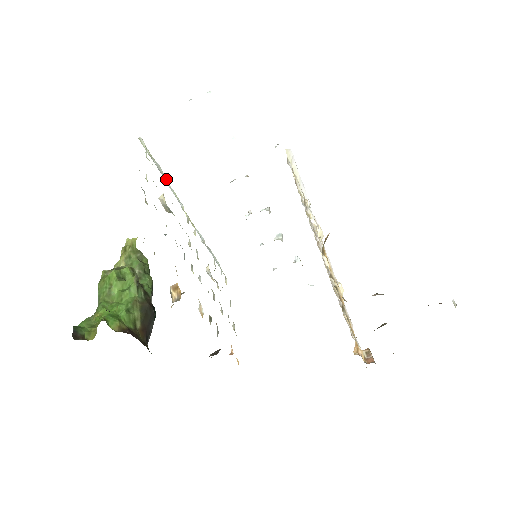
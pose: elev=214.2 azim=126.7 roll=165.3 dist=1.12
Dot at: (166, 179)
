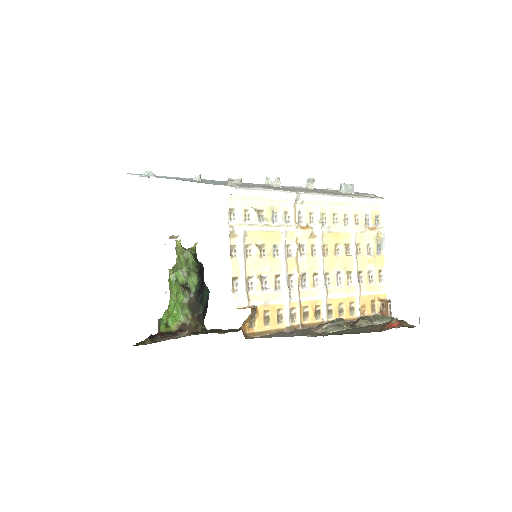
Dot at: occluded
